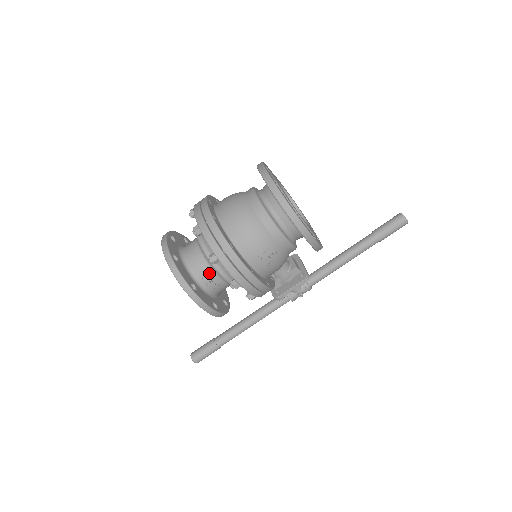
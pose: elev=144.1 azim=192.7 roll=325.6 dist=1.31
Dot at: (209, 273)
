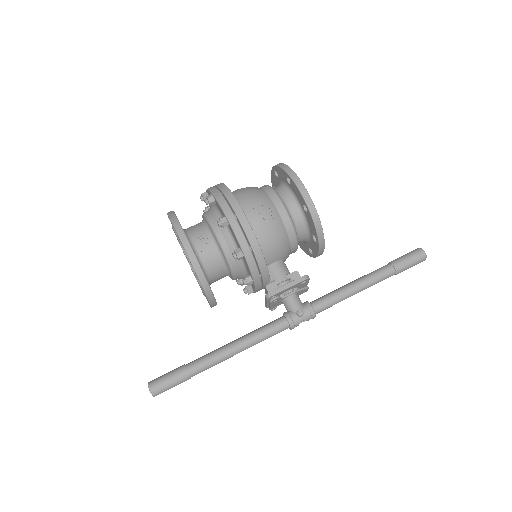
Dot at: (202, 231)
